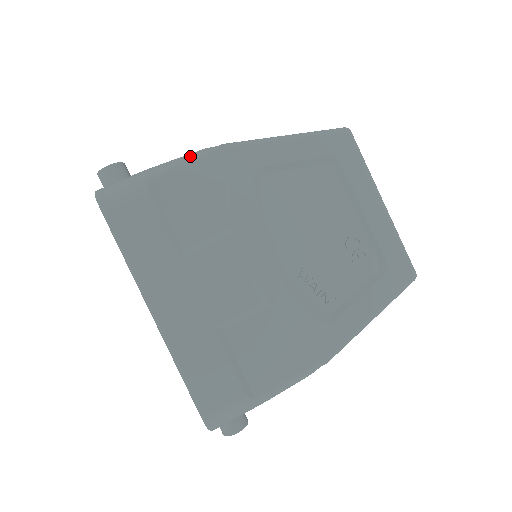
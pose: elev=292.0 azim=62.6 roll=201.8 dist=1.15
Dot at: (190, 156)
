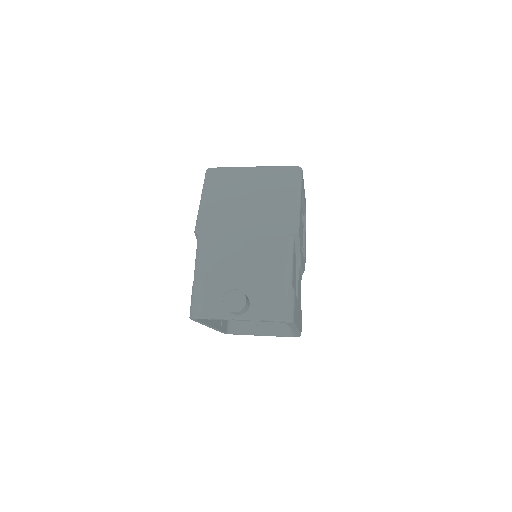
Dot at: (291, 255)
